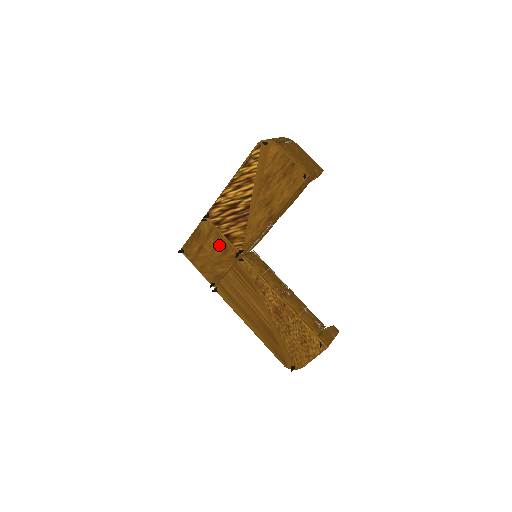
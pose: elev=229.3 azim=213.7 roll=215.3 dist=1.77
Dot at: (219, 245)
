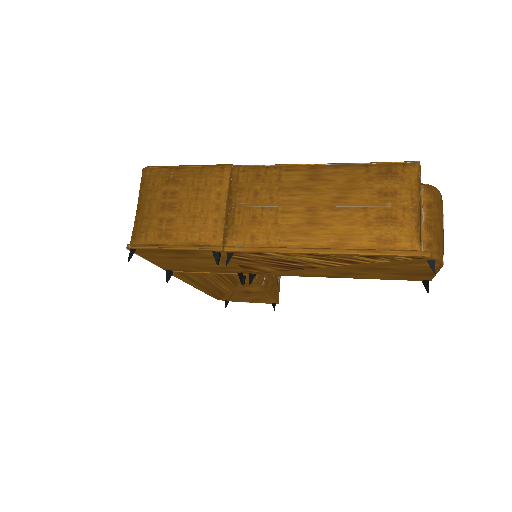
Dot at: occluded
